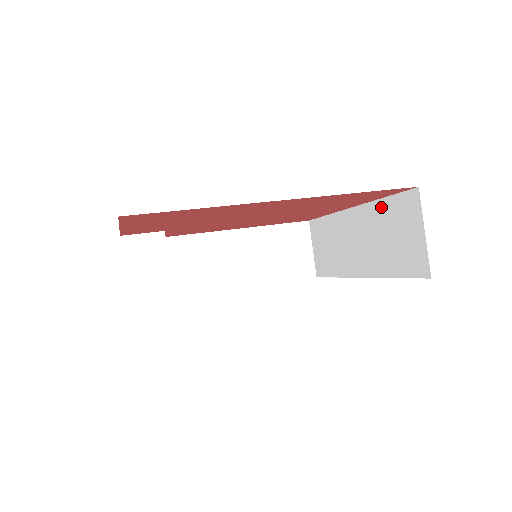
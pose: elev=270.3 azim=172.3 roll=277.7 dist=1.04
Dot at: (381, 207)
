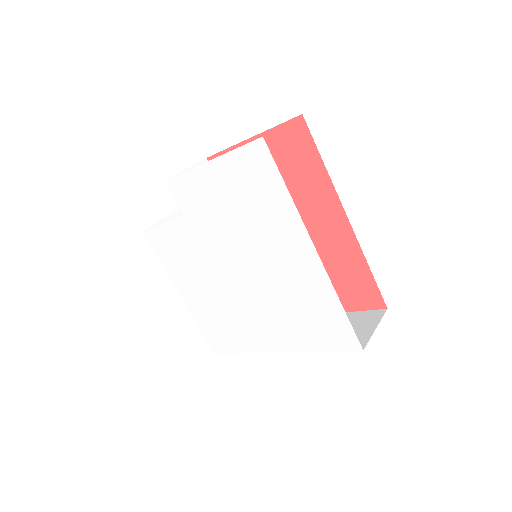
Dot at: occluded
